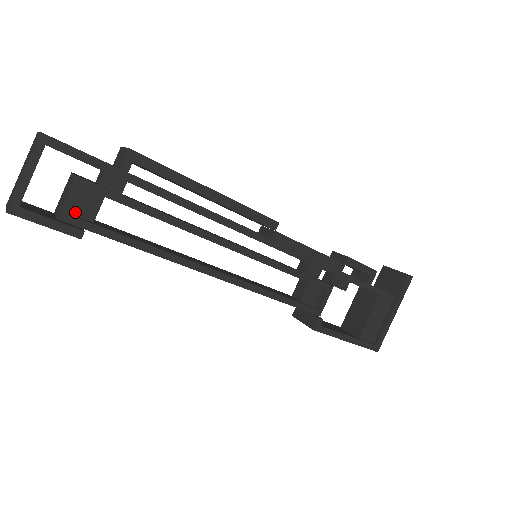
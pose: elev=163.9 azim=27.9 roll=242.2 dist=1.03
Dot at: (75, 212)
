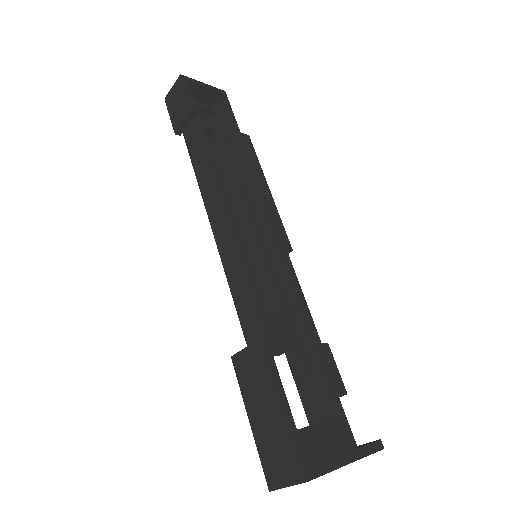
Dot at: occluded
